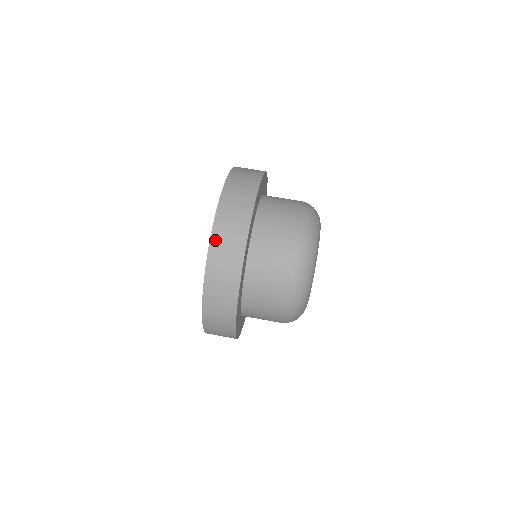
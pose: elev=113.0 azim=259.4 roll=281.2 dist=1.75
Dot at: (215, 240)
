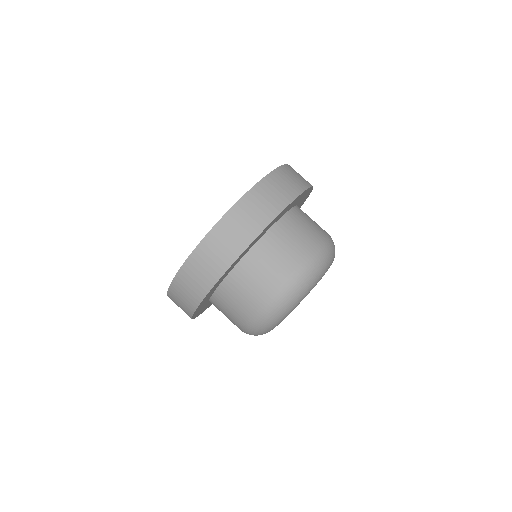
Dot at: (276, 175)
